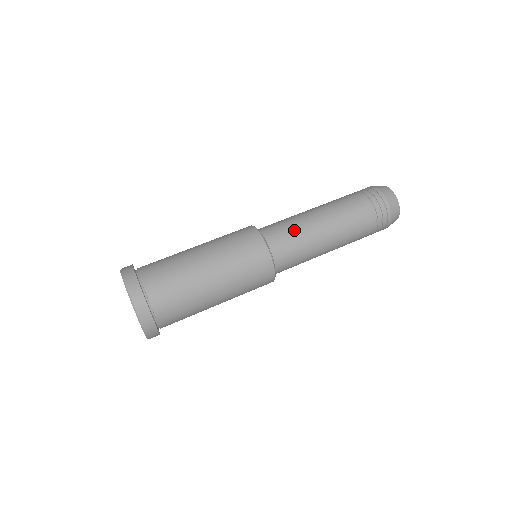
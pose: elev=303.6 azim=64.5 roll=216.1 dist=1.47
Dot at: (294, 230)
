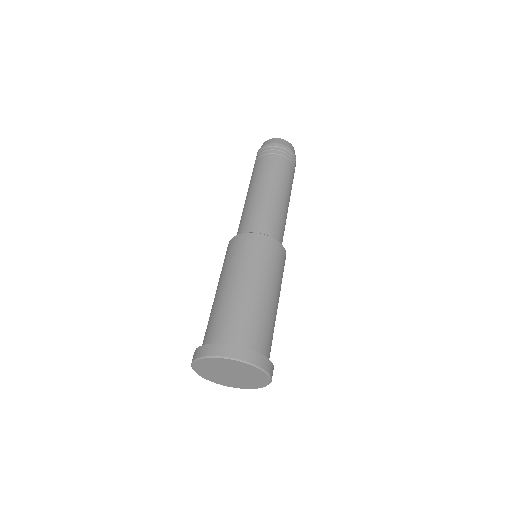
Dot at: (248, 213)
